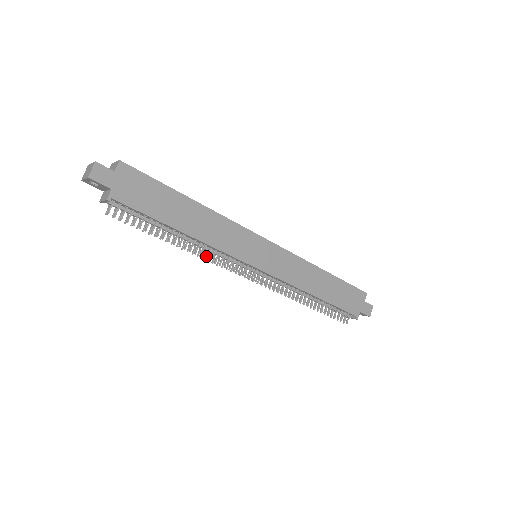
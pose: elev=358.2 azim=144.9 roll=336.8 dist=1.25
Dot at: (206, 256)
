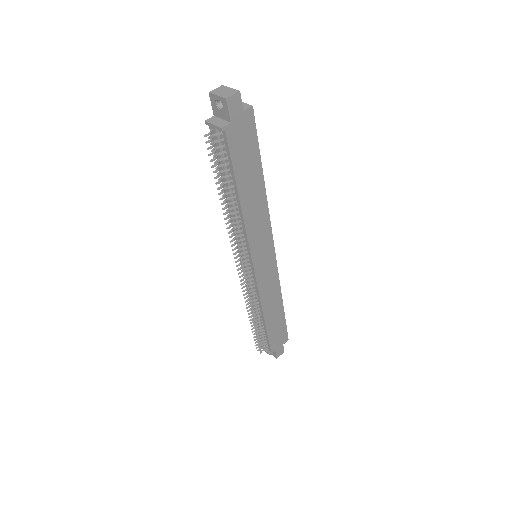
Dot at: (233, 229)
